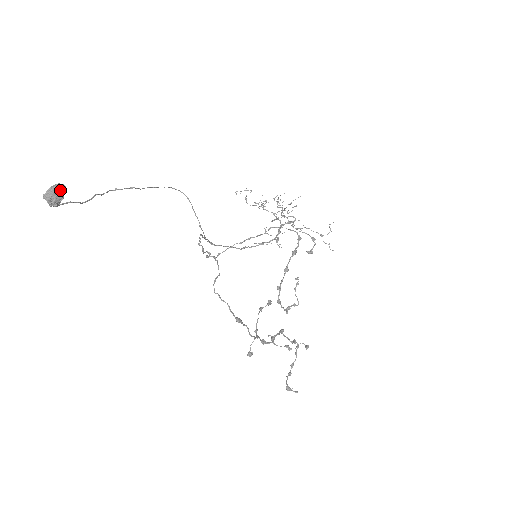
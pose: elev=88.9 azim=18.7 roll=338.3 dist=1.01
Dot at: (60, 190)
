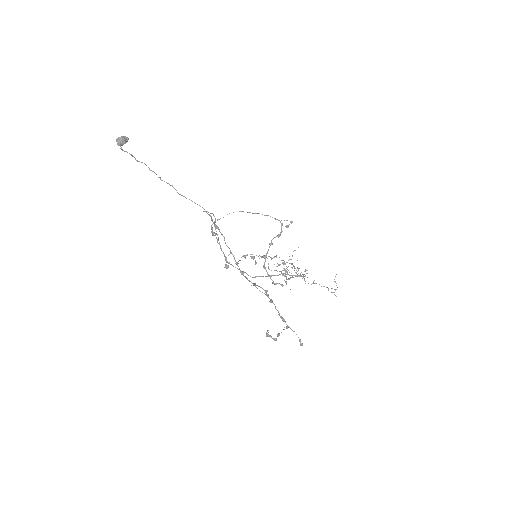
Dot at: (125, 138)
